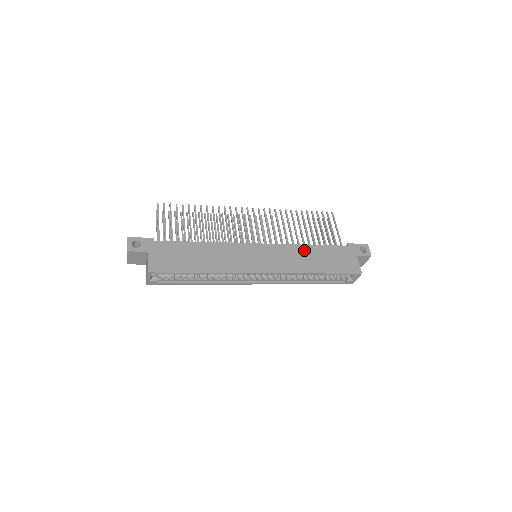
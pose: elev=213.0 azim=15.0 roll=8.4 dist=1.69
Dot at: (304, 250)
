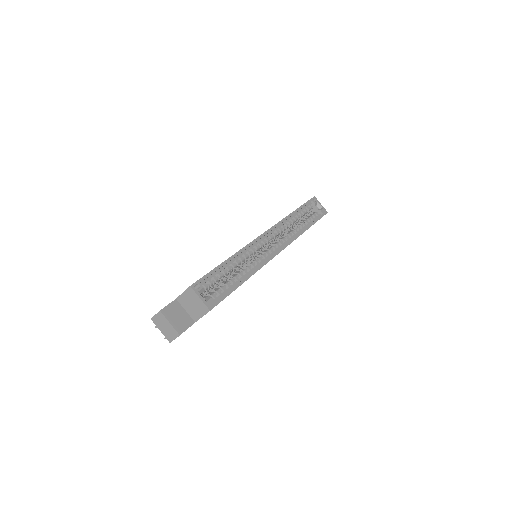
Dot at: occluded
